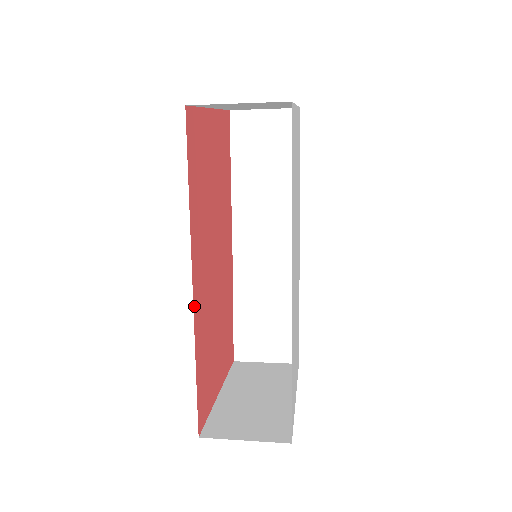
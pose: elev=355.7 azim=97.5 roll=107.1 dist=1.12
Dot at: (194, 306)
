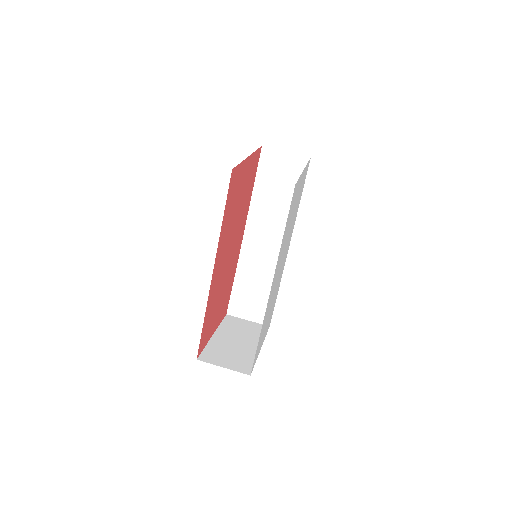
Dot at: (211, 285)
